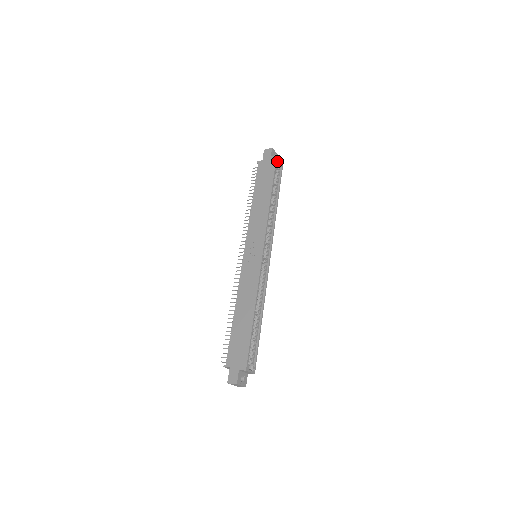
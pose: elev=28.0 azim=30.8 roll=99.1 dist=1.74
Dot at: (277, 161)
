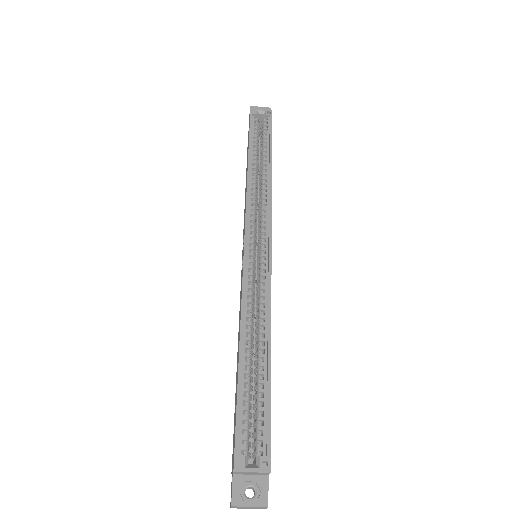
Dot at: (254, 114)
